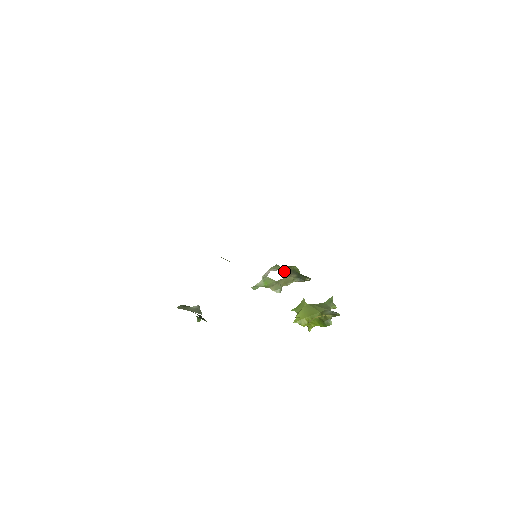
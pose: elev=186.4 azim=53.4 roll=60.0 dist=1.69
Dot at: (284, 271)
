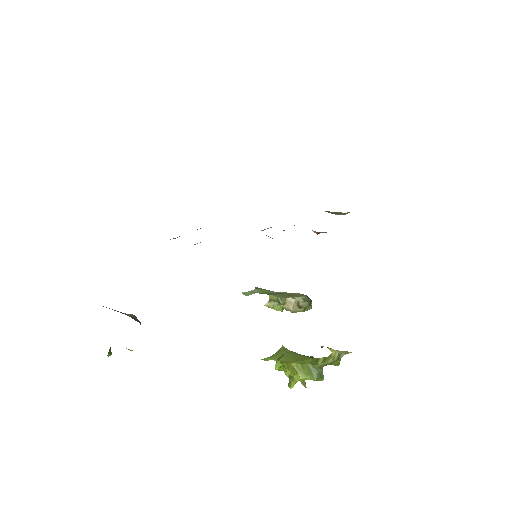
Dot at: occluded
